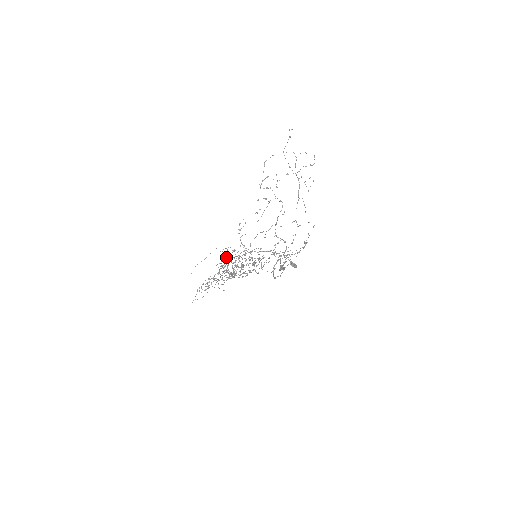
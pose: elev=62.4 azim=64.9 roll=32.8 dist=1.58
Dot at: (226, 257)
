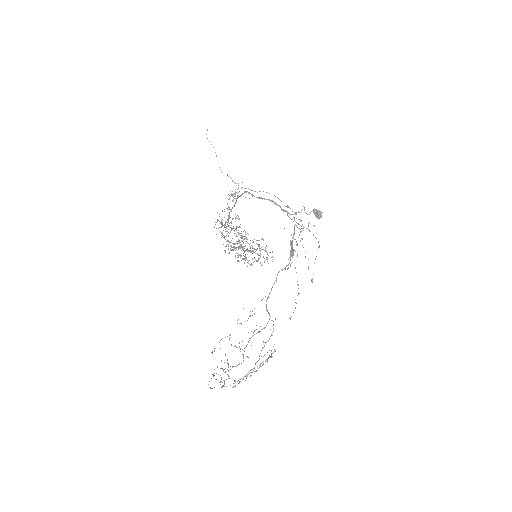
Dot at: (232, 201)
